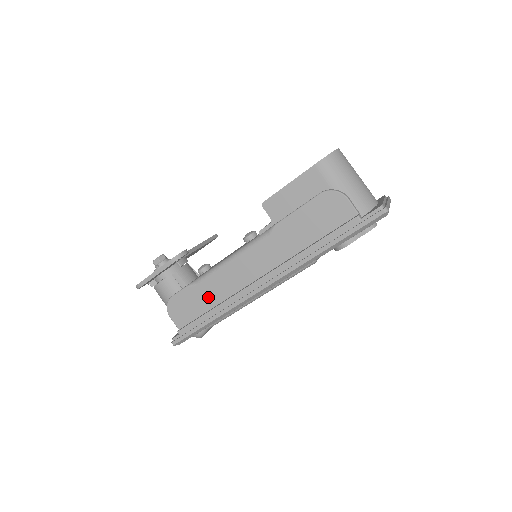
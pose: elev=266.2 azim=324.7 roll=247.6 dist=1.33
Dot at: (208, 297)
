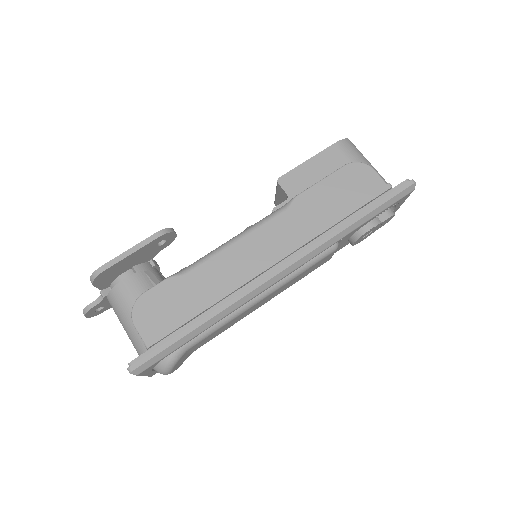
Dot at: (200, 290)
